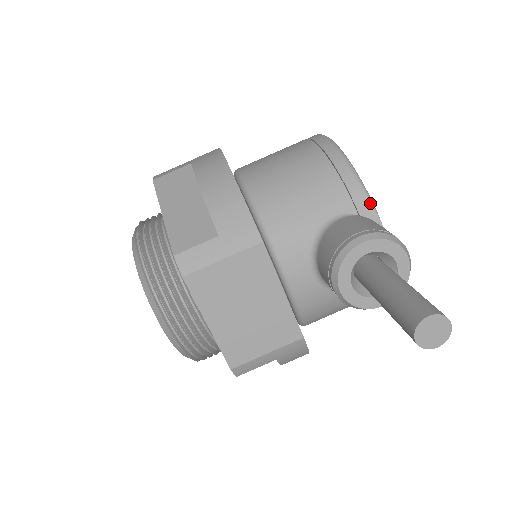
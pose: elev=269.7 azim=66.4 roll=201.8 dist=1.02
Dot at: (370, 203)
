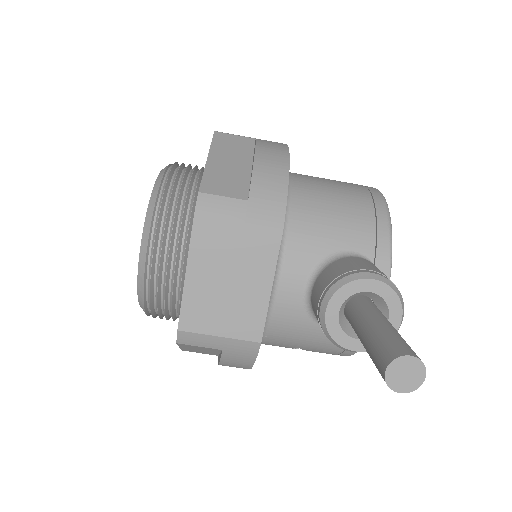
Dot at: (390, 260)
